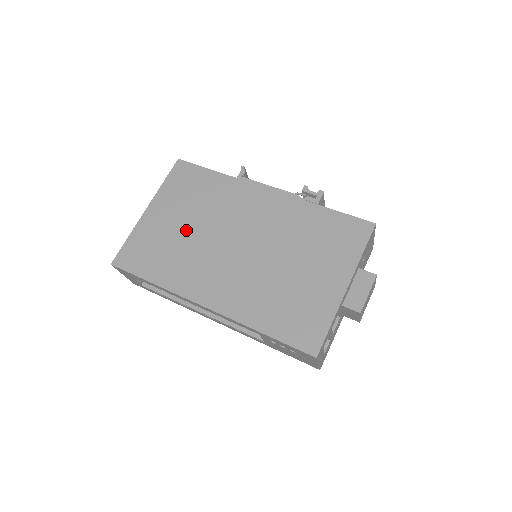
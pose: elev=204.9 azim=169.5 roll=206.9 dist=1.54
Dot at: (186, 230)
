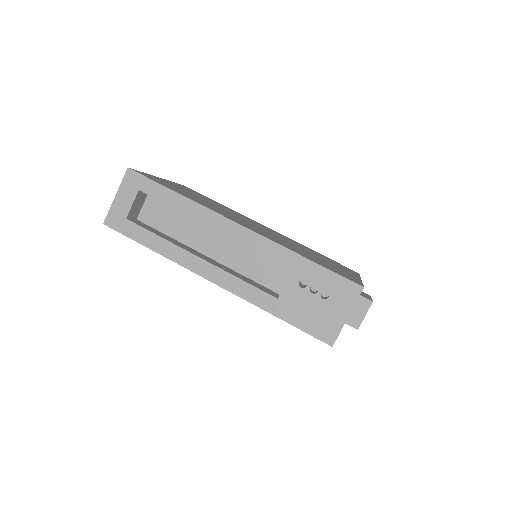
Dot at: (204, 200)
